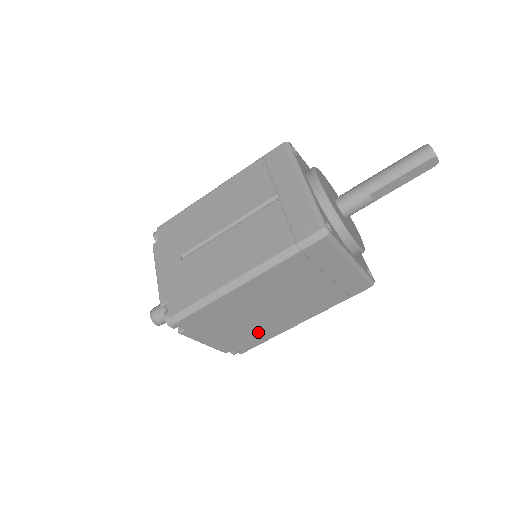
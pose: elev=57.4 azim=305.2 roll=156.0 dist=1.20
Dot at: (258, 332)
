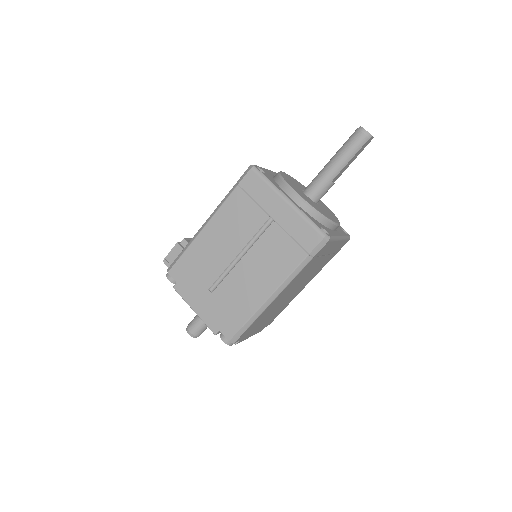
Dot at: (281, 308)
